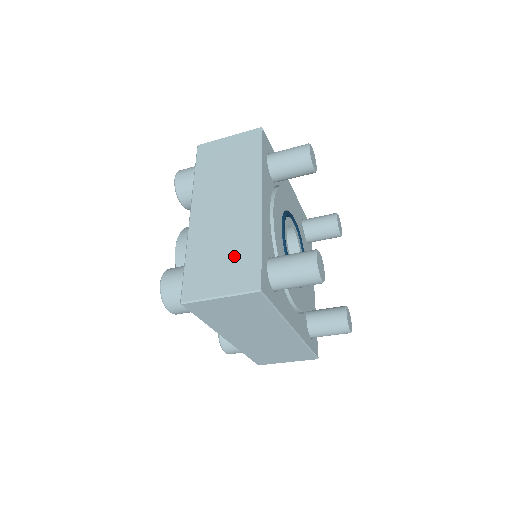
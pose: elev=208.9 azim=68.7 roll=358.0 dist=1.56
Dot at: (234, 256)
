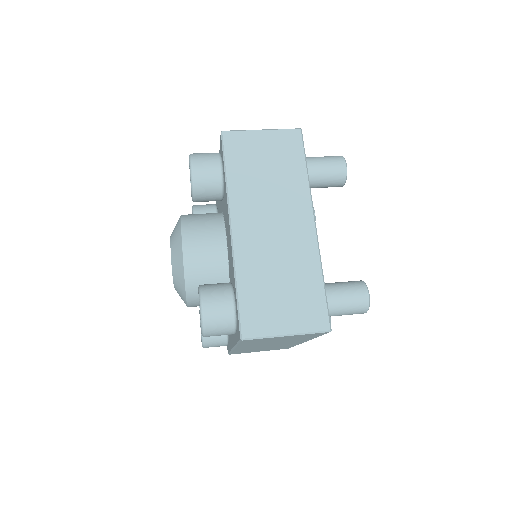
Dot at: (296, 289)
